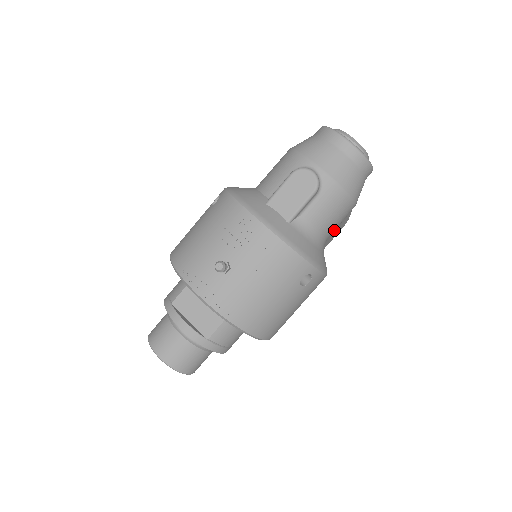
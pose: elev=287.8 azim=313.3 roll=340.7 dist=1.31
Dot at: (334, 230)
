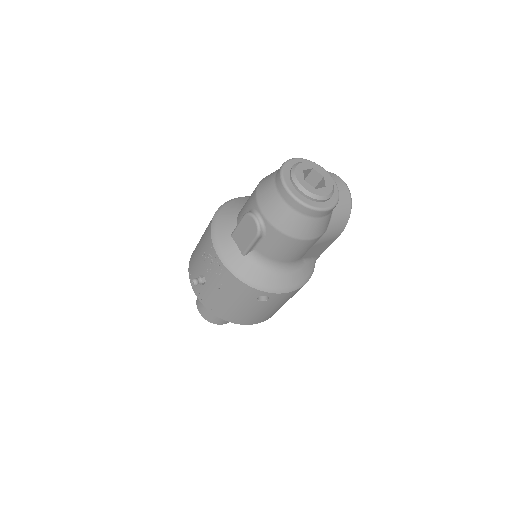
Dot at: (301, 255)
